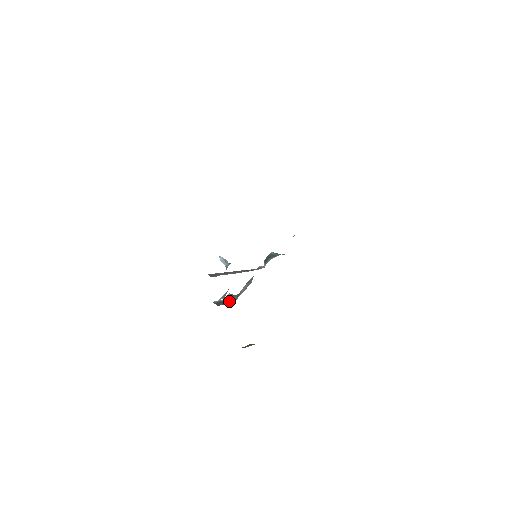
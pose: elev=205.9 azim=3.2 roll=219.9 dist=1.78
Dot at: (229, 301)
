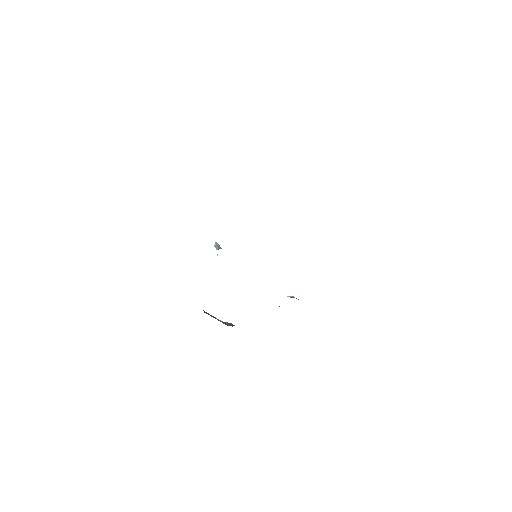
Dot at: (225, 323)
